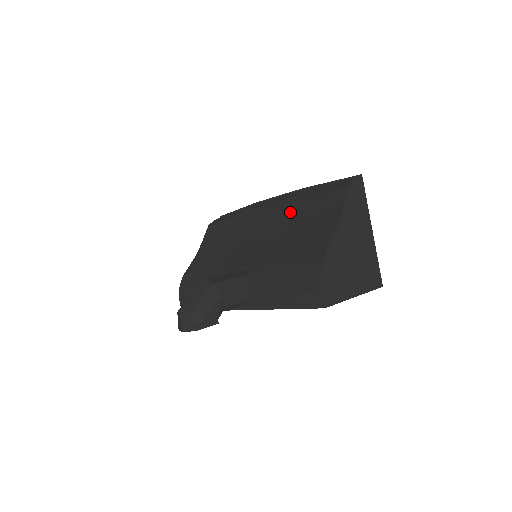
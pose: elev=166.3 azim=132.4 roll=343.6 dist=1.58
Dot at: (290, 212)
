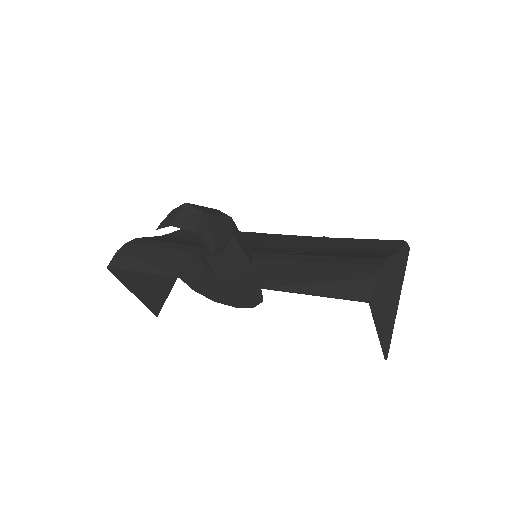
Dot at: (317, 241)
